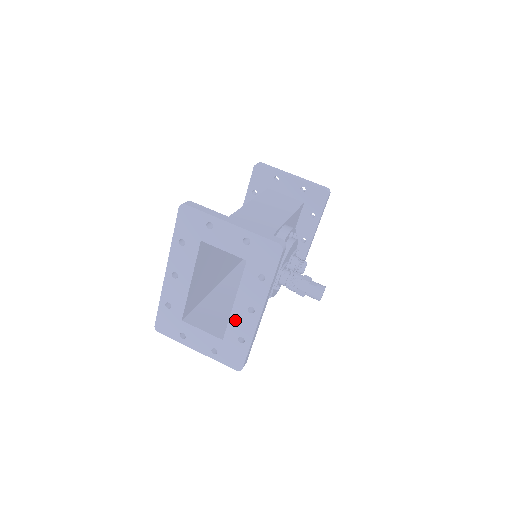
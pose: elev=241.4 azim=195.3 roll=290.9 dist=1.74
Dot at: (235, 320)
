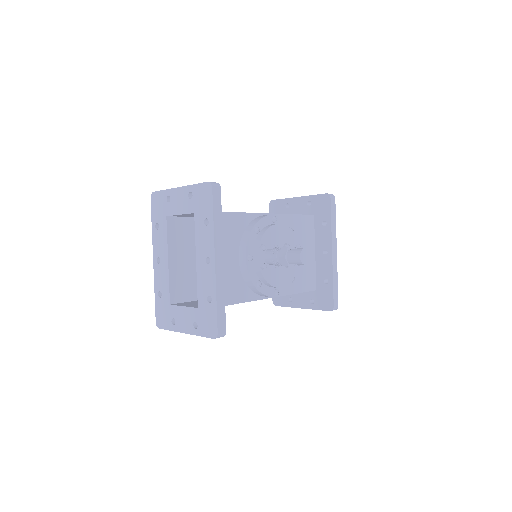
Dot at: (201, 279)
